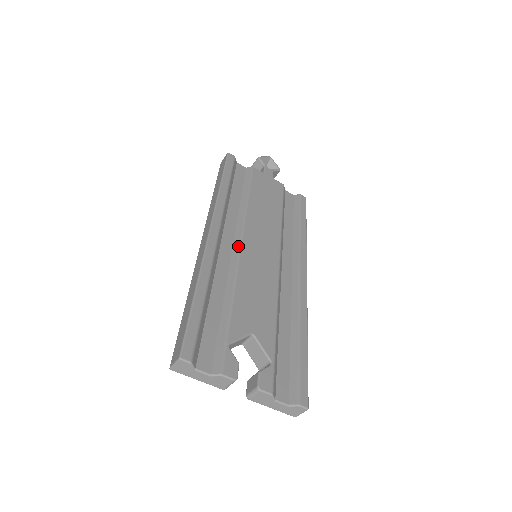
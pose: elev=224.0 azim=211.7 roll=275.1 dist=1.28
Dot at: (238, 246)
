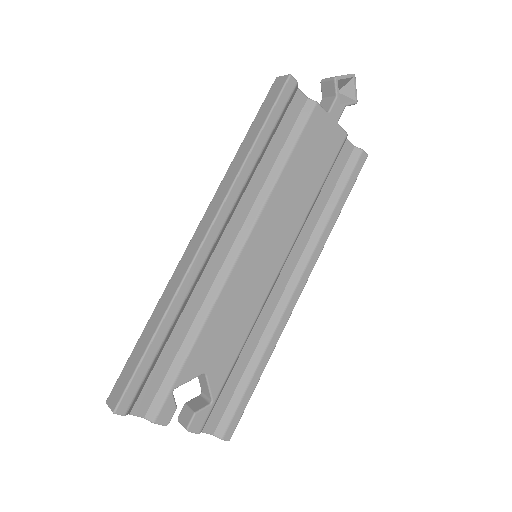
Dot at: (235, 254)
